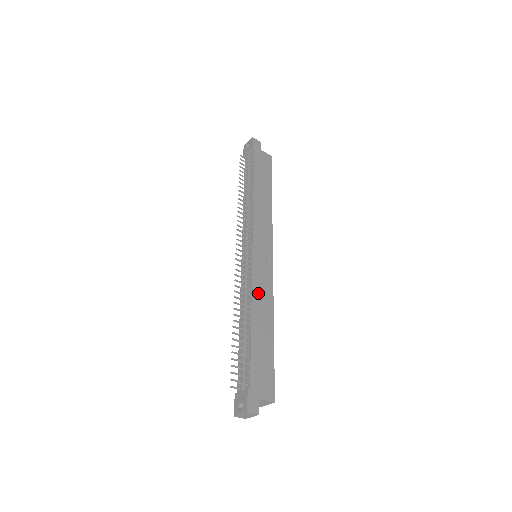
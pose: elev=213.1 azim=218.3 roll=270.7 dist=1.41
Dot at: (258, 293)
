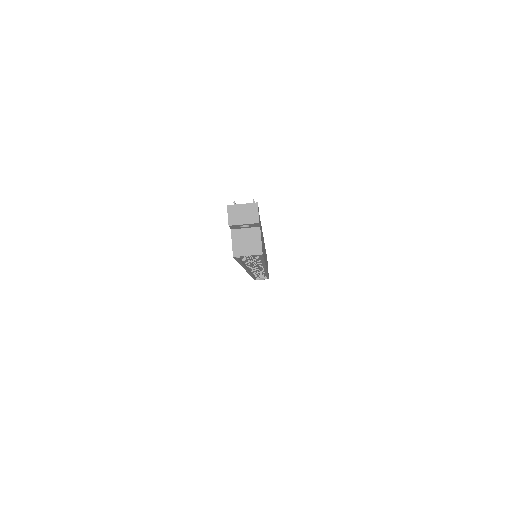
Dot at: occluded
